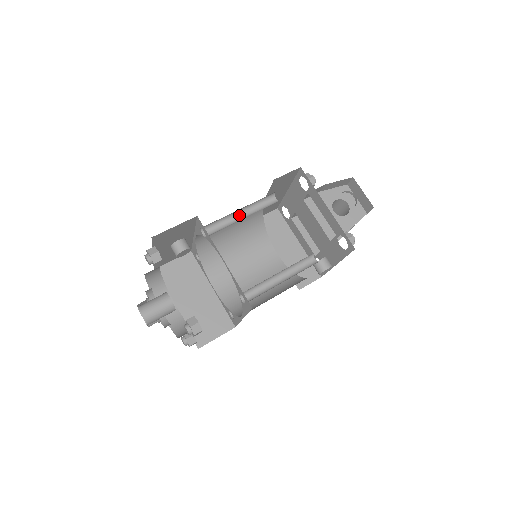
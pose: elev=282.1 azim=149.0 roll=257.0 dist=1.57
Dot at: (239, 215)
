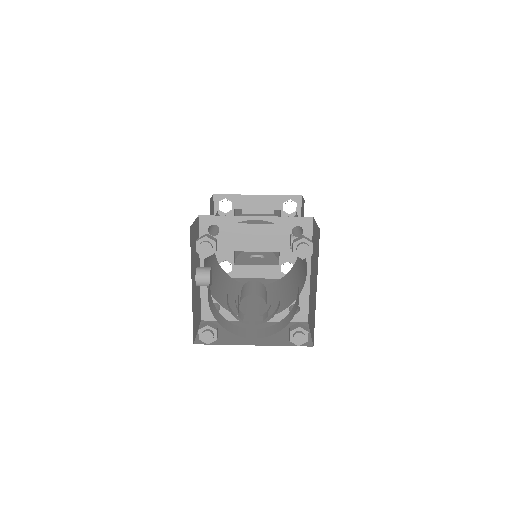
Dot at: occluded
